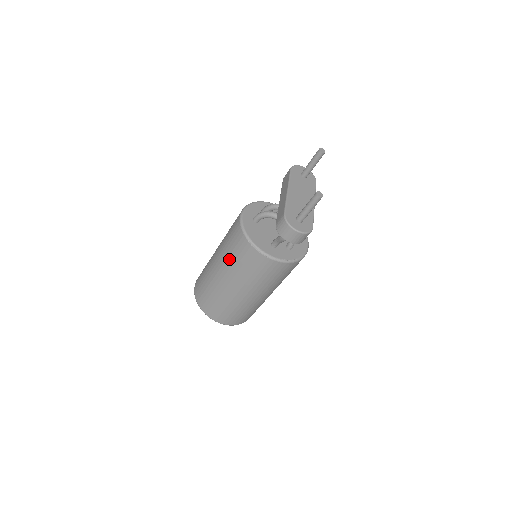
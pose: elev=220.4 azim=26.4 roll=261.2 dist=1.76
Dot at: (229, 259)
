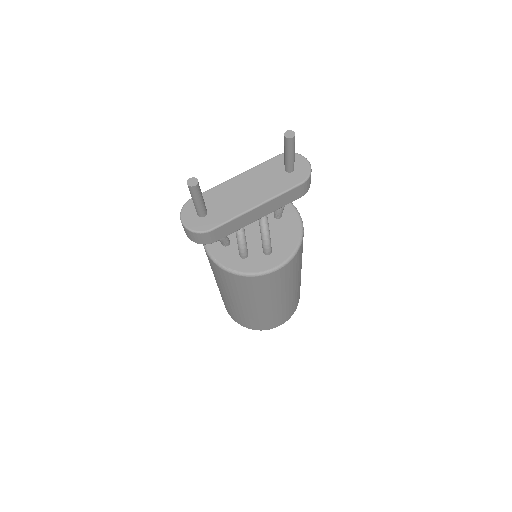
Dot at: occluded
